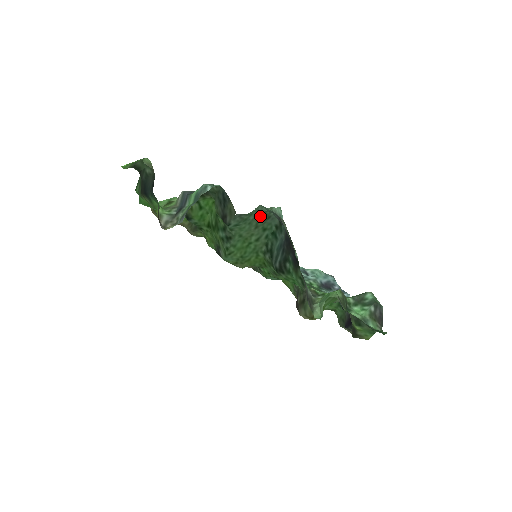
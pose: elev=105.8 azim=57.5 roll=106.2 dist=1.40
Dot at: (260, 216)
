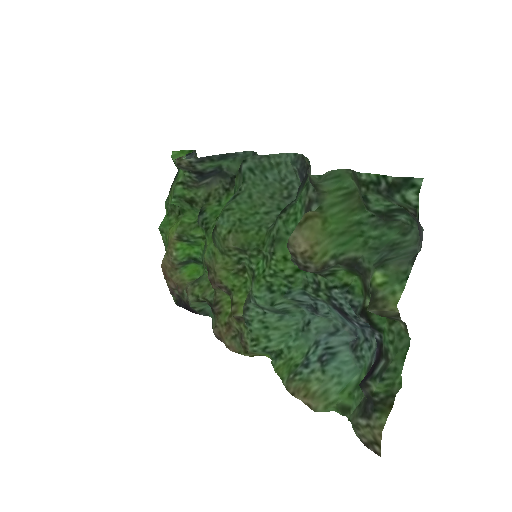
Dot at: (280, 188)
